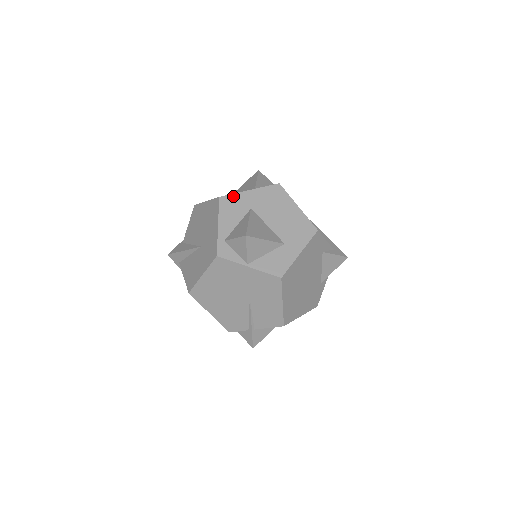
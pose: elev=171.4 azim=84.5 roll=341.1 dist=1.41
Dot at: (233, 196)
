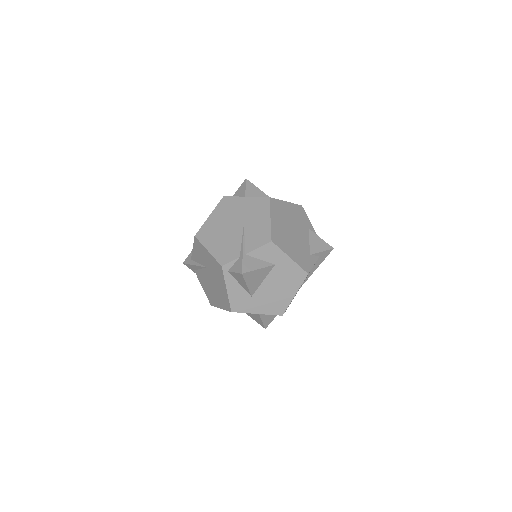
Dot at: occluded
